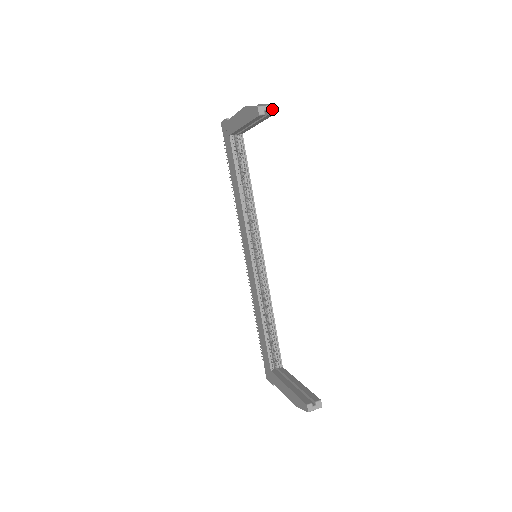
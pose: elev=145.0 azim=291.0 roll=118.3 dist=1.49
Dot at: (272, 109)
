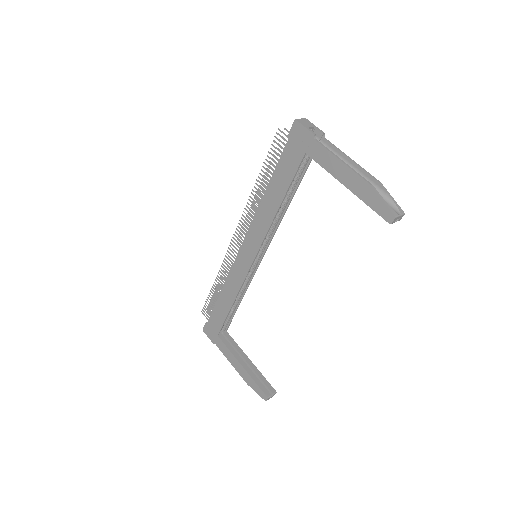
Dot at: (401, 217)
